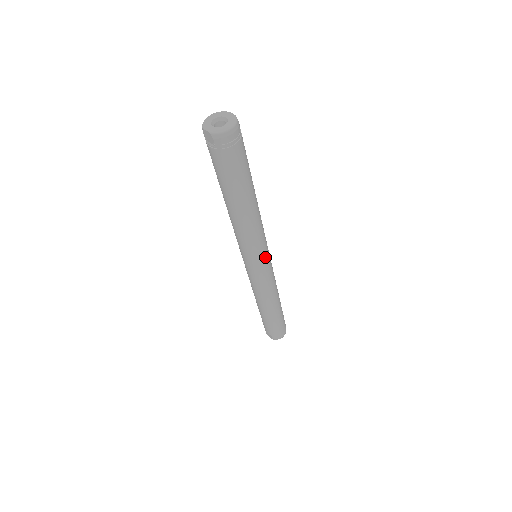
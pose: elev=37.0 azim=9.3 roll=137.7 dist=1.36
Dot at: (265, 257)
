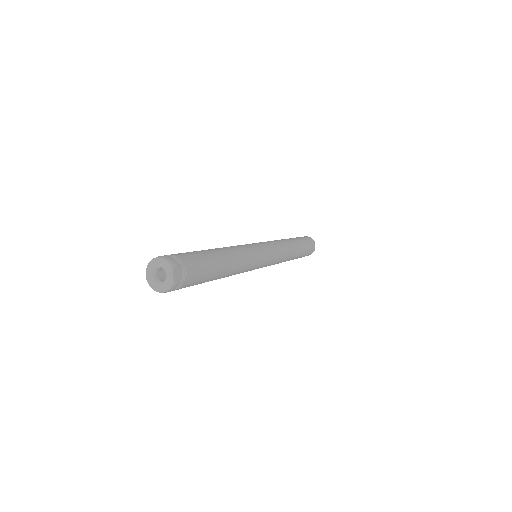
Dot at: occluded
